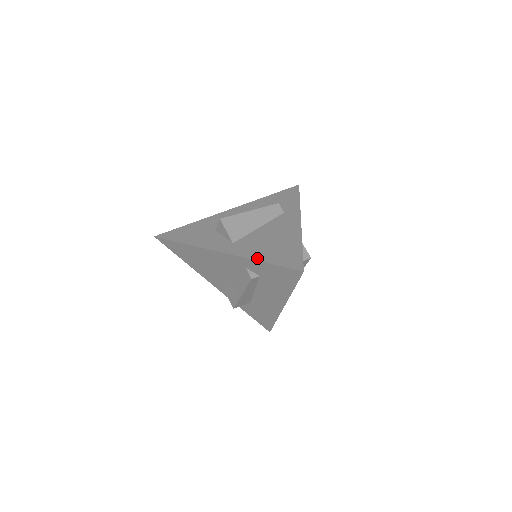
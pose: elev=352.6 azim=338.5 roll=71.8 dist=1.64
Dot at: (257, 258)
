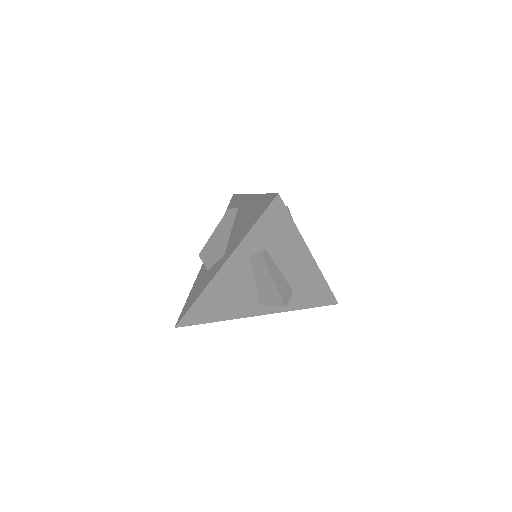
Dot at: (245, 234)
